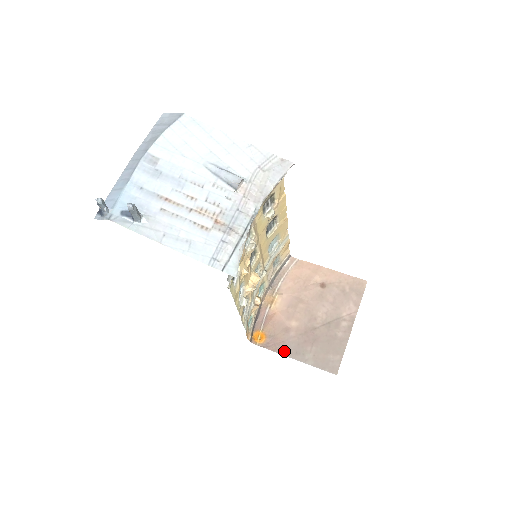
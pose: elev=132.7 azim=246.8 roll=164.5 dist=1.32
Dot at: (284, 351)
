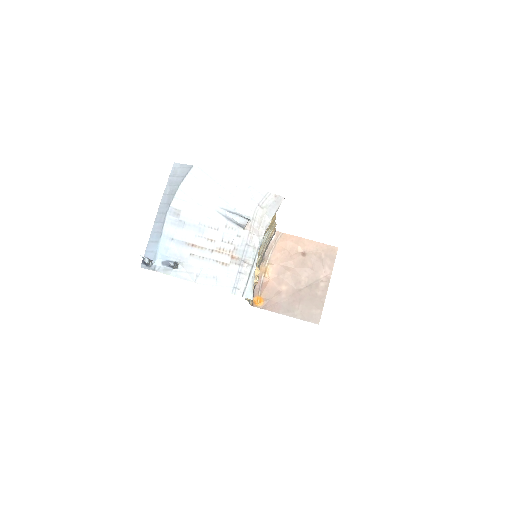
Dot at: (278, 310)
